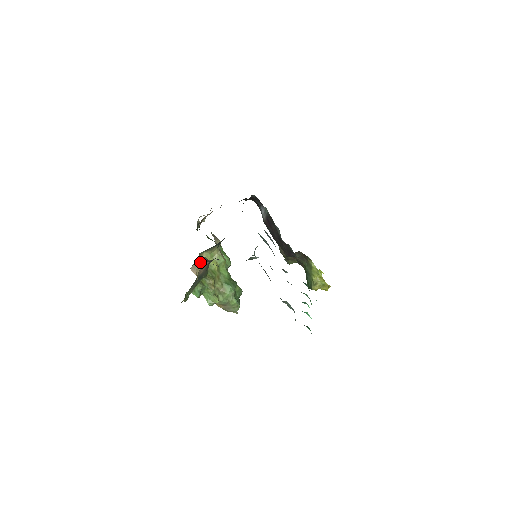
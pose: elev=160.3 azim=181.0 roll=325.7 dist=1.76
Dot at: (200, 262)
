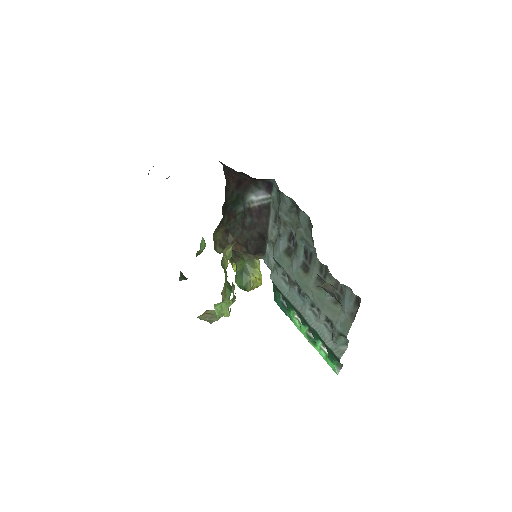
Dot at: occluded
